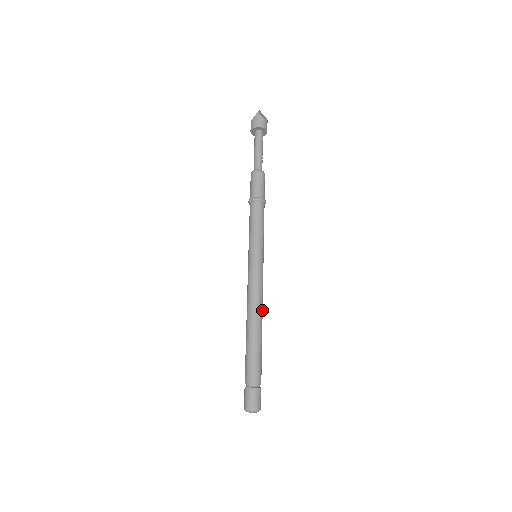
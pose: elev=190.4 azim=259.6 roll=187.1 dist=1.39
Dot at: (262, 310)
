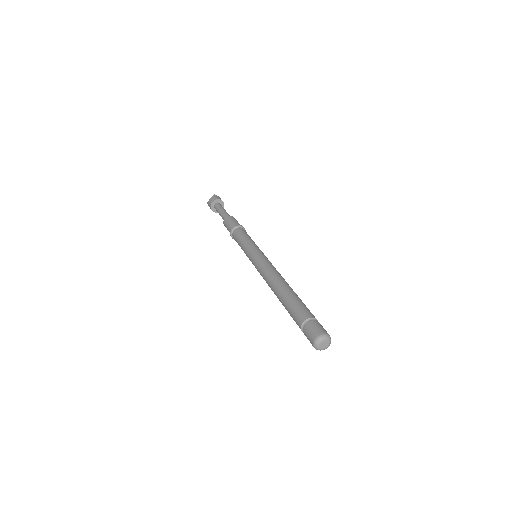
Dot at: occluded
